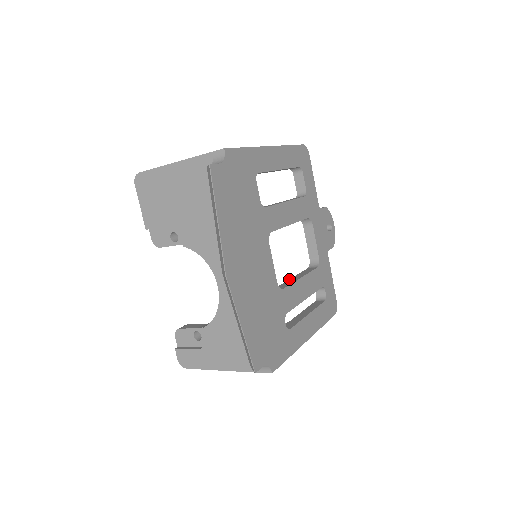
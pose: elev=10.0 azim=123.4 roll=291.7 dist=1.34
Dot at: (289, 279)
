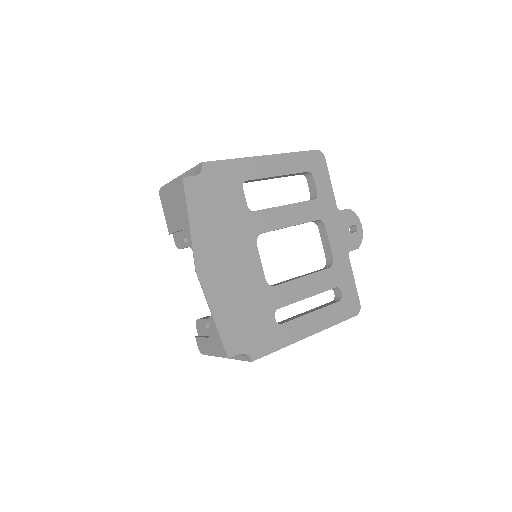
Dot at: (292, 278)
